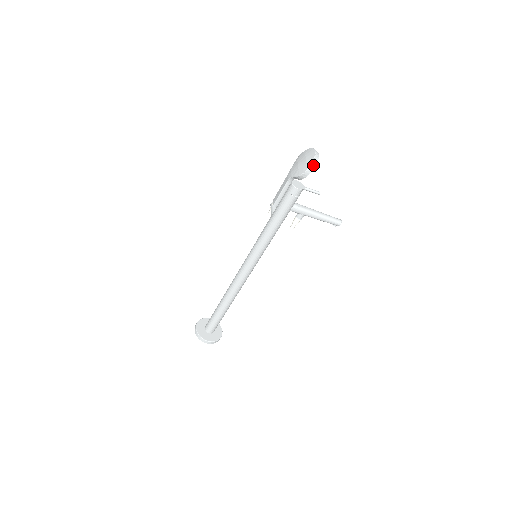
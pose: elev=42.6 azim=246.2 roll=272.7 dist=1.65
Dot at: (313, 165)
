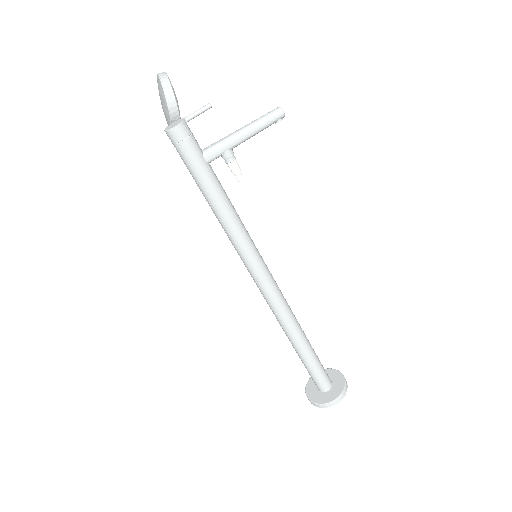
Dot at: (166, 87)
